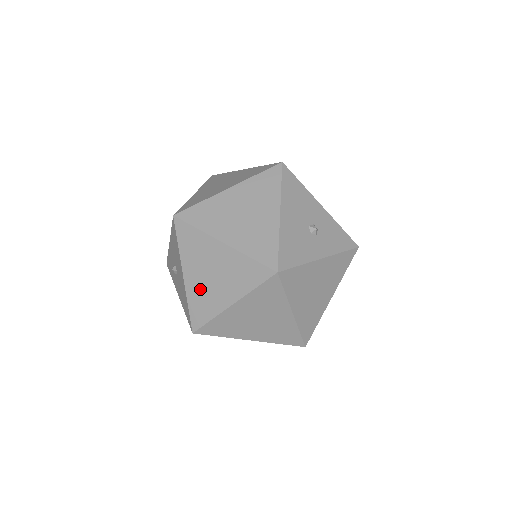
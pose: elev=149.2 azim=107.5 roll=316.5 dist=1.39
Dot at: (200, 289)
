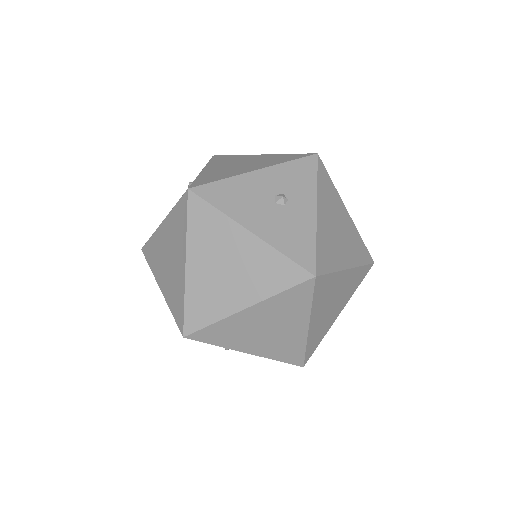
Dot at: (271, 346)
